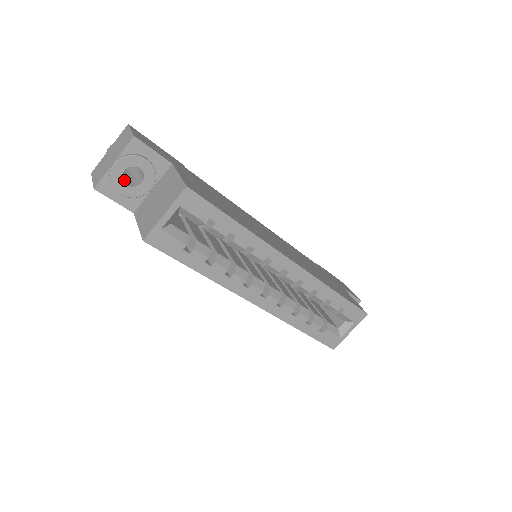
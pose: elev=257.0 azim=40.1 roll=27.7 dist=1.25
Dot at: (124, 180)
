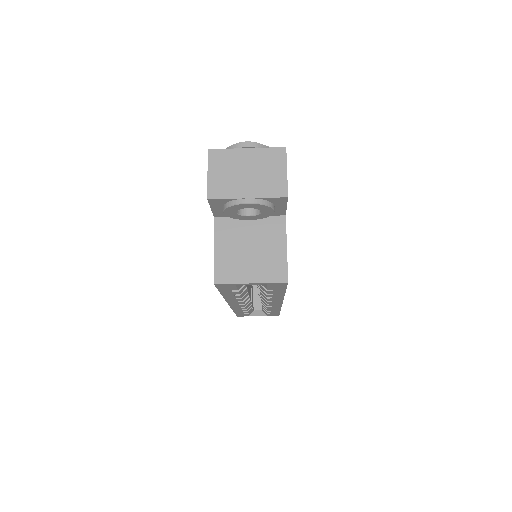
Dot at: occluded
